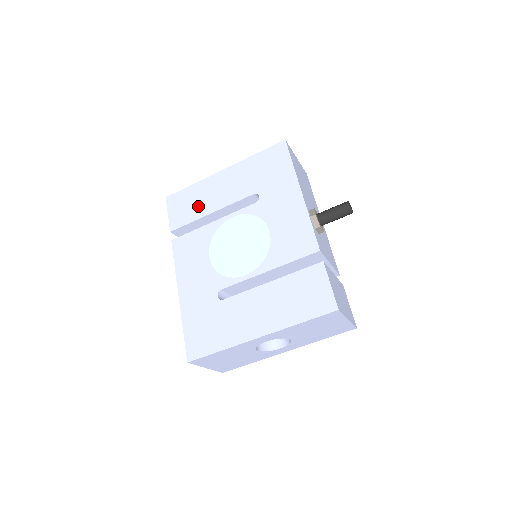
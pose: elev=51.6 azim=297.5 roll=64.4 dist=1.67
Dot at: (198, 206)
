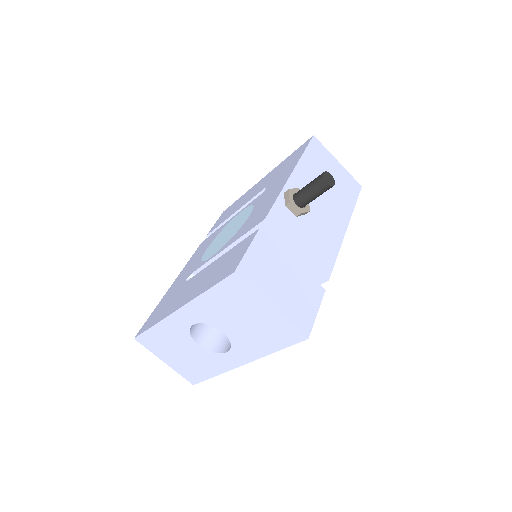
Dot at: (232, 211)
